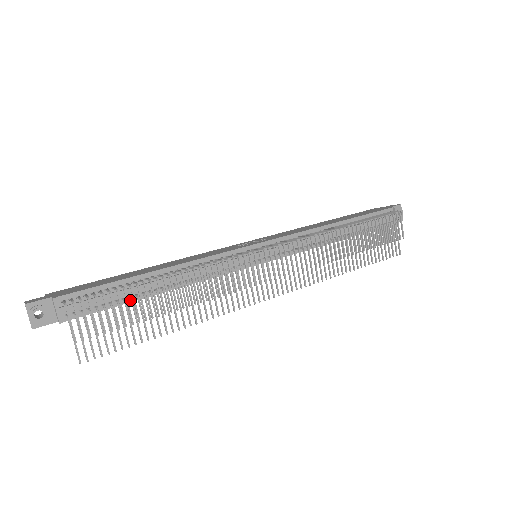
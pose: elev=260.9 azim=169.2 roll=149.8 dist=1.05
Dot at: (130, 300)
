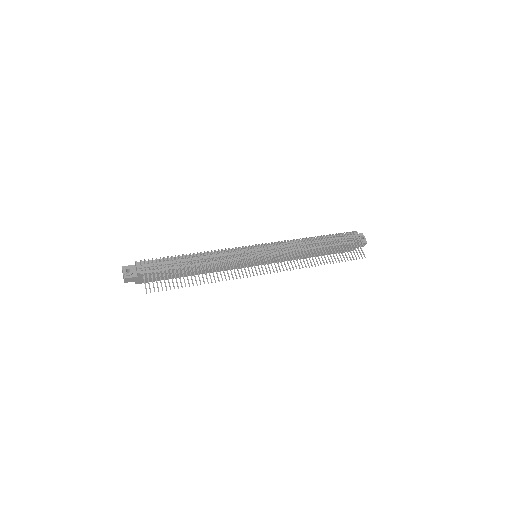
Dot at: (176, 268)
